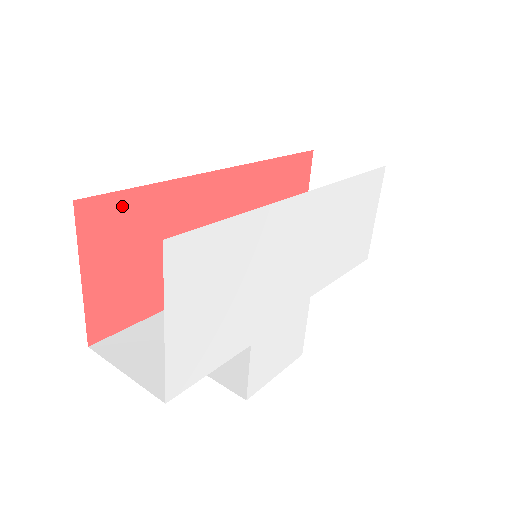
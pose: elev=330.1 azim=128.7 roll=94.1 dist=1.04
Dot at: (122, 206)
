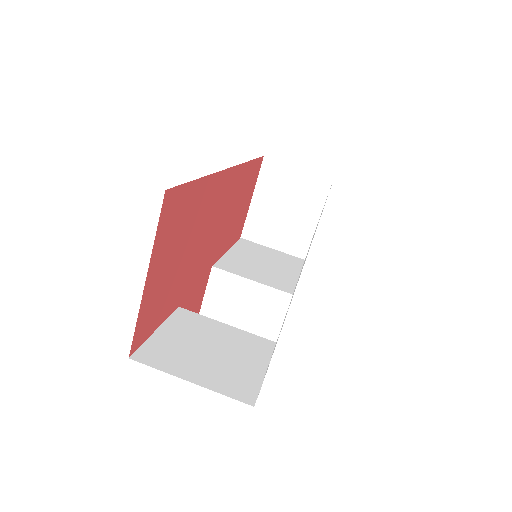
Dot at: (184, 199)
